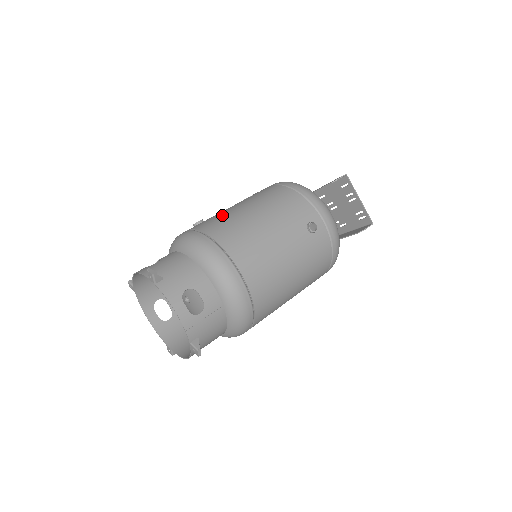
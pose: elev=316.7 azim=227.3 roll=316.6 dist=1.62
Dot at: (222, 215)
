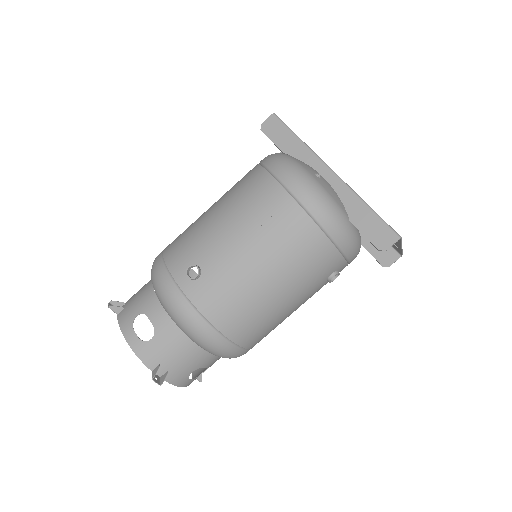
Dot at: (228, 281)
